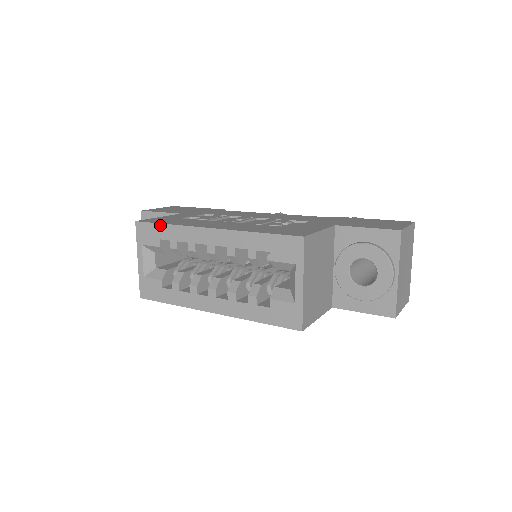
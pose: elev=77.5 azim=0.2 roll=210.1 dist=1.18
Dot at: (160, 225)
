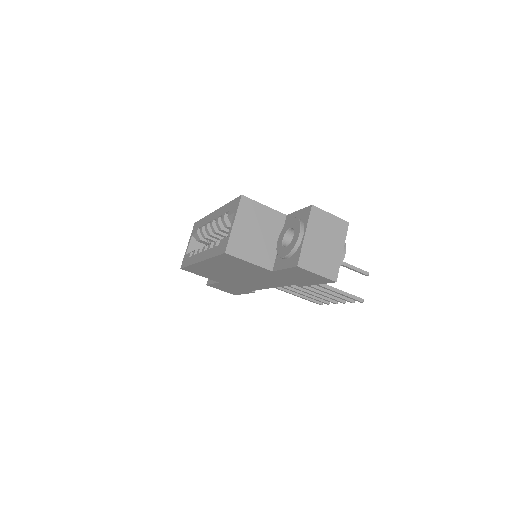
Dot at: (201, 220)
